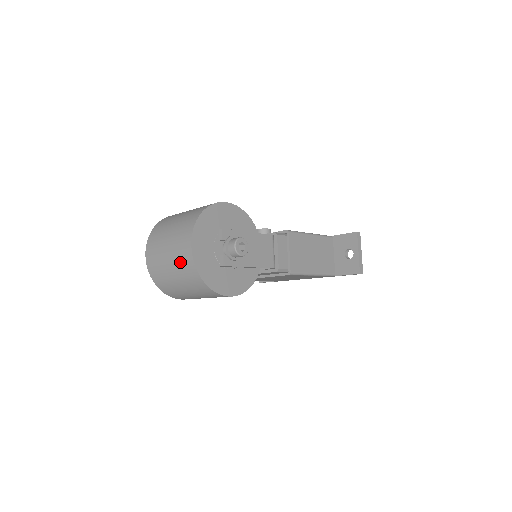
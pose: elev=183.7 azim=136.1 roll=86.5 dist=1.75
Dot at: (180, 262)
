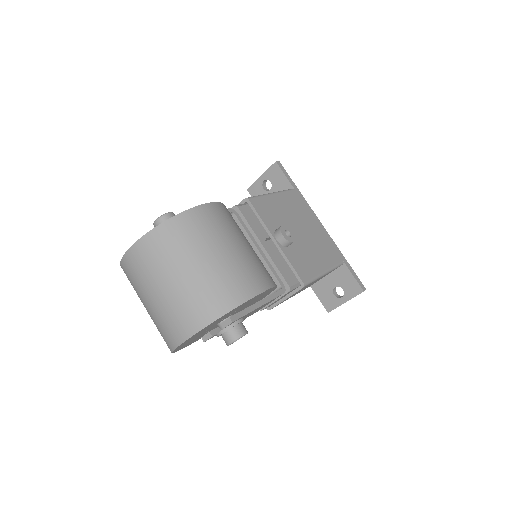
Dot at: (161, 325)
